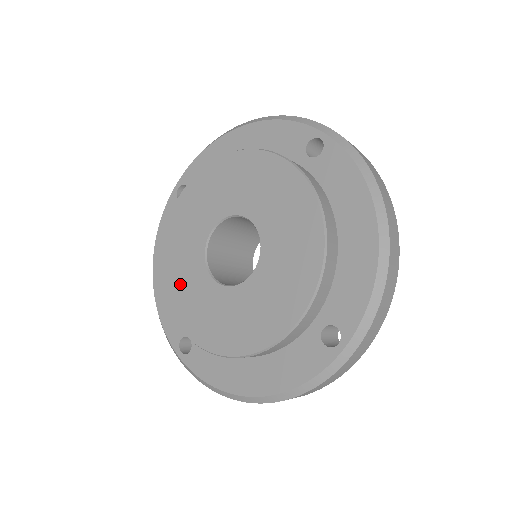
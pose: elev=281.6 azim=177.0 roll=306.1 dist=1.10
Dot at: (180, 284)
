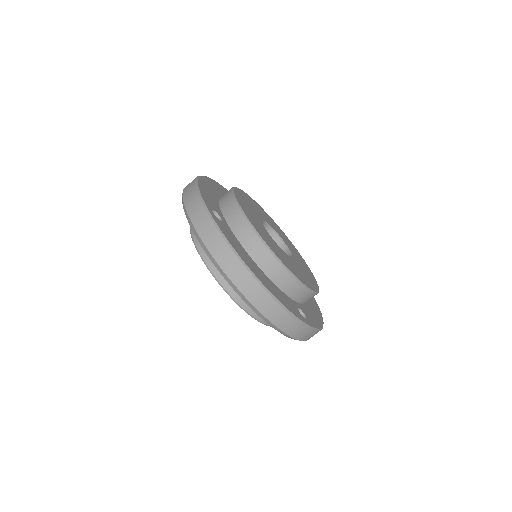
Dot at: occluded
